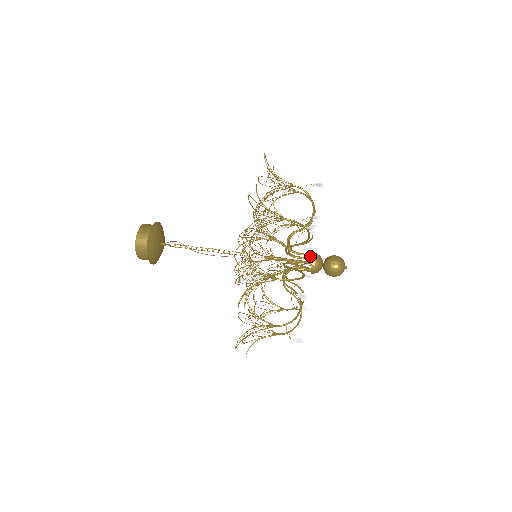
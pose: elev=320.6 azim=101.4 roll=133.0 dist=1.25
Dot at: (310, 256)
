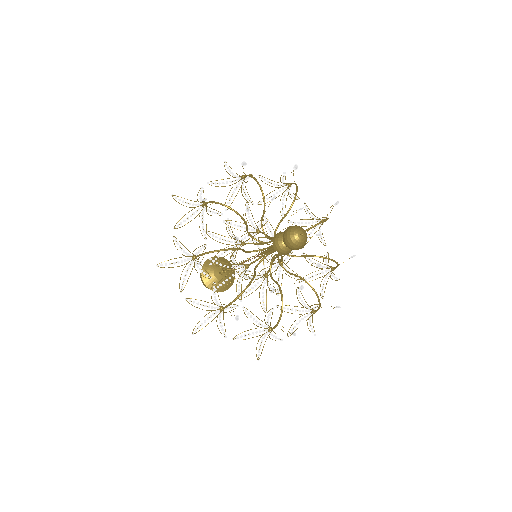
Dot at: occluded
